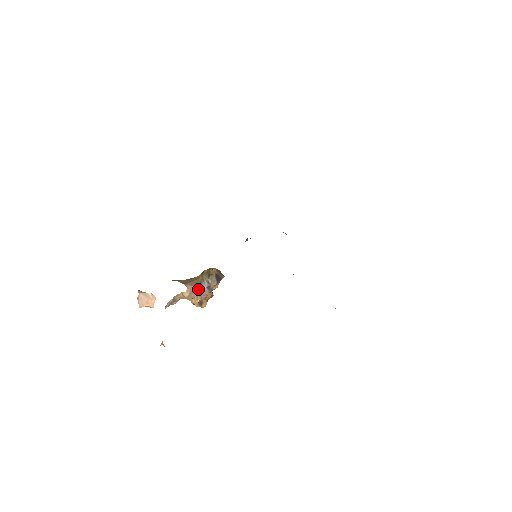
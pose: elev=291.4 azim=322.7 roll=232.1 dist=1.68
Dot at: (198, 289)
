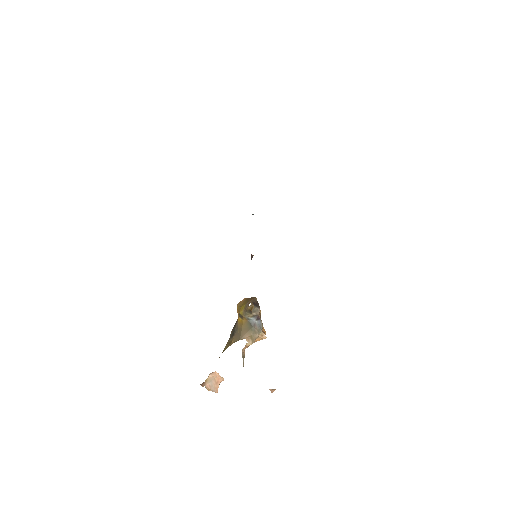
Dot at: (253, 329)
